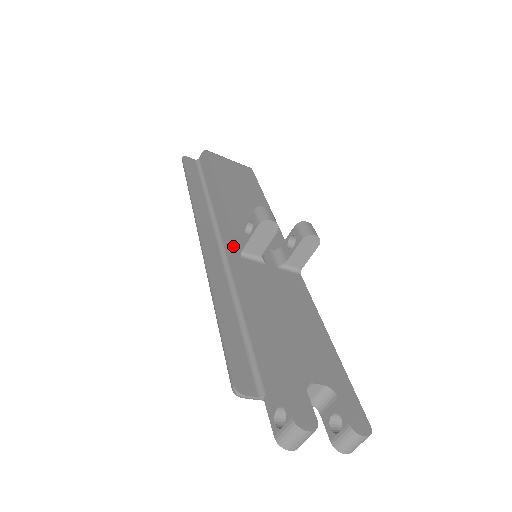
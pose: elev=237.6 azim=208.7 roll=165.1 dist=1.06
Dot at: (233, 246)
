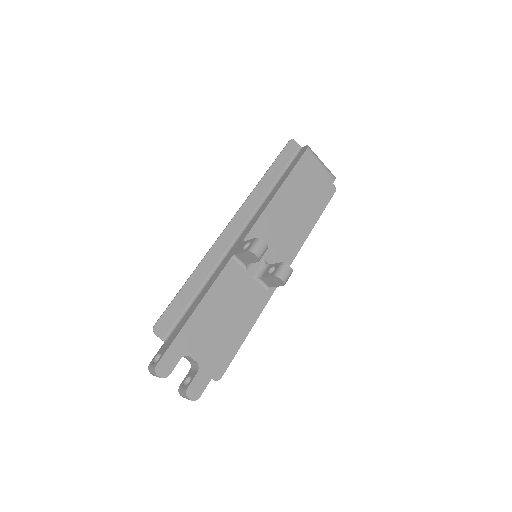
Dot at: (238, 244)
